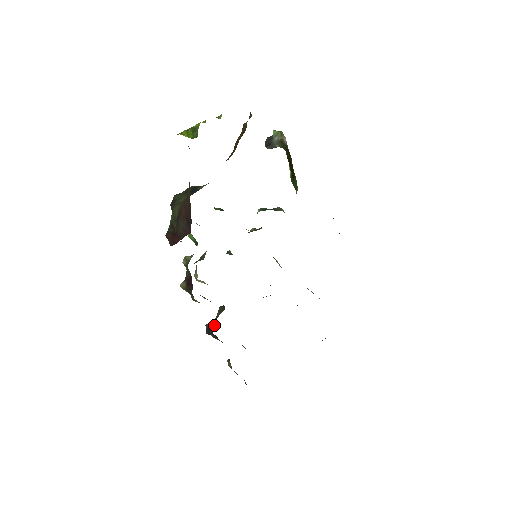
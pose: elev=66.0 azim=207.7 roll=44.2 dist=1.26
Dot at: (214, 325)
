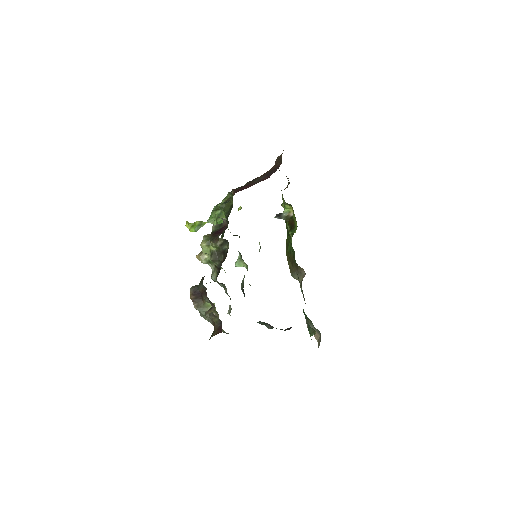
Dot at: occluded
